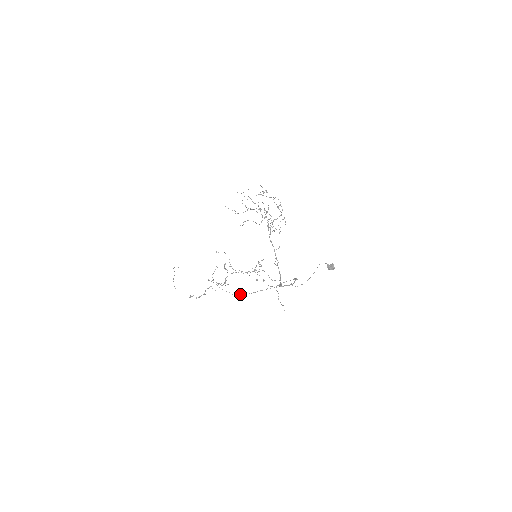
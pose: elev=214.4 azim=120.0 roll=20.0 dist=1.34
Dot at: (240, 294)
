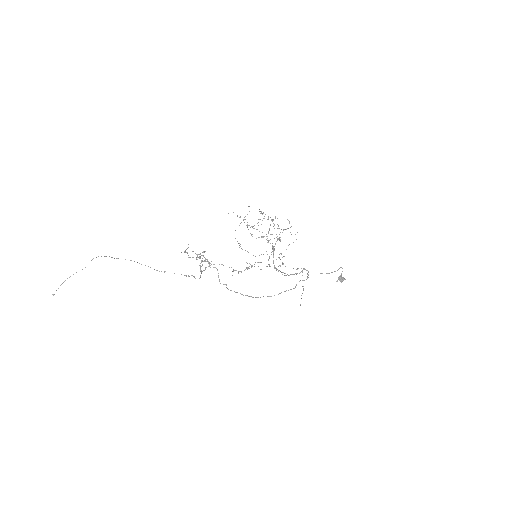
Dot at: occluded
